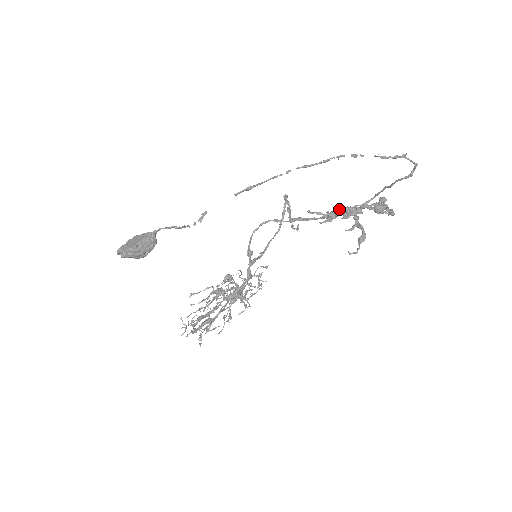
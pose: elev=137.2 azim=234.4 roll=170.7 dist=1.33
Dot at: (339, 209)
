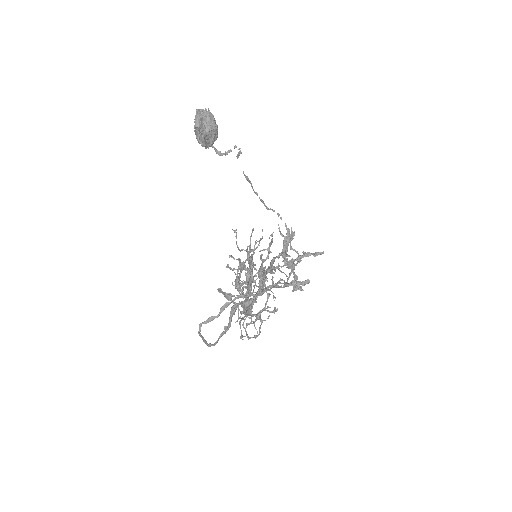
Dot at: (283, 256)
